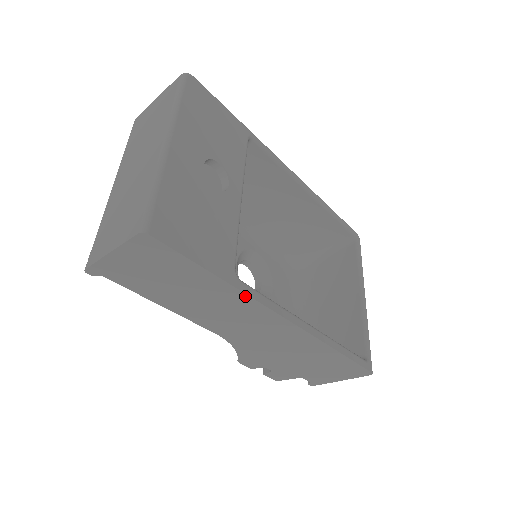
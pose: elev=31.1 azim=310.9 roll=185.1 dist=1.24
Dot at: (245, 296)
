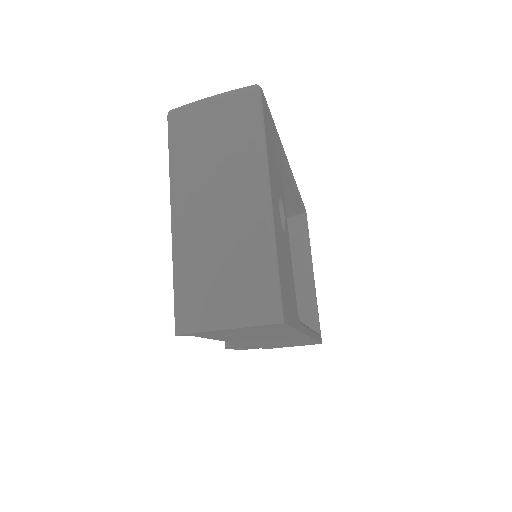
Dot at: (300, 333)
